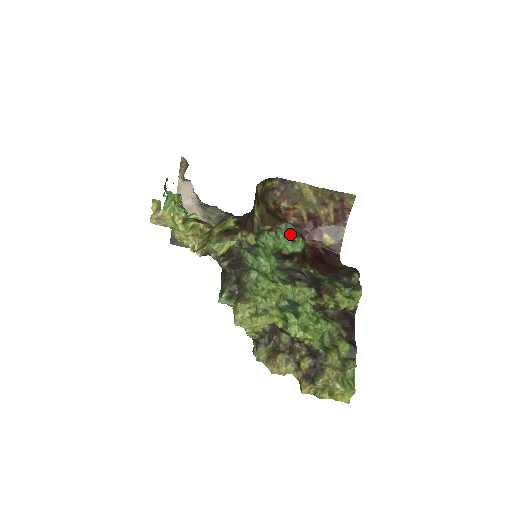
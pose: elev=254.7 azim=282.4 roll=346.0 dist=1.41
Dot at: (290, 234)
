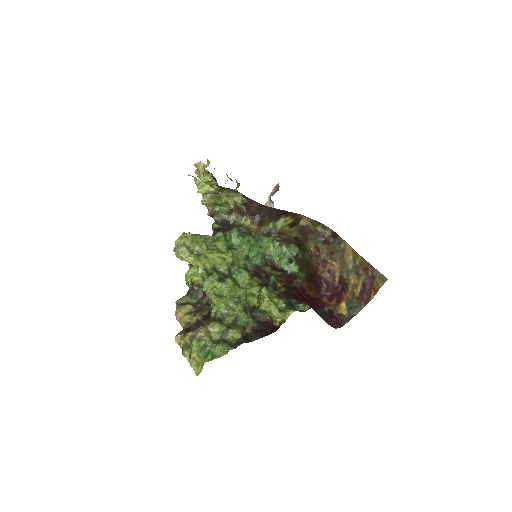
Dot at: (294, 257)
